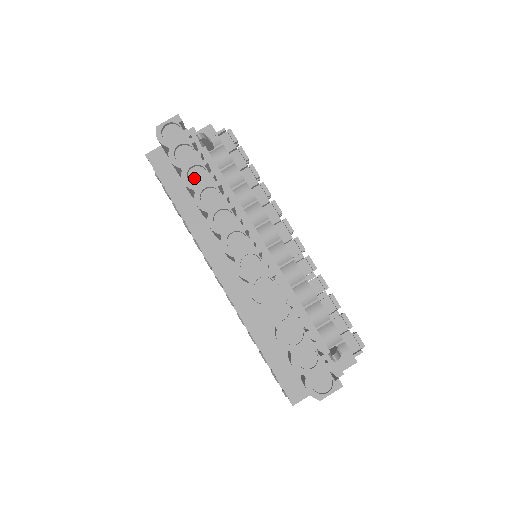
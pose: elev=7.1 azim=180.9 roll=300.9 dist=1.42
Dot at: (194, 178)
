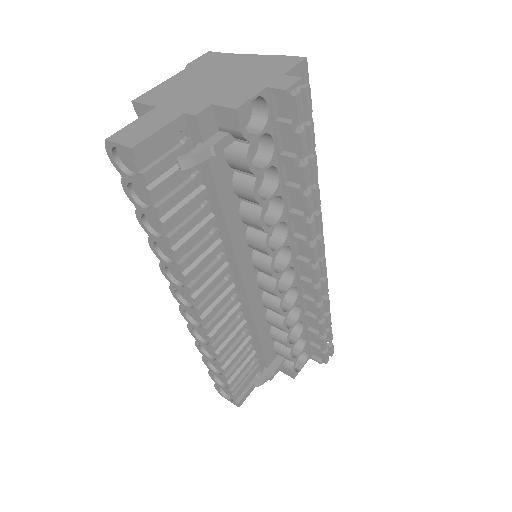
Dot at: (152, 221)
